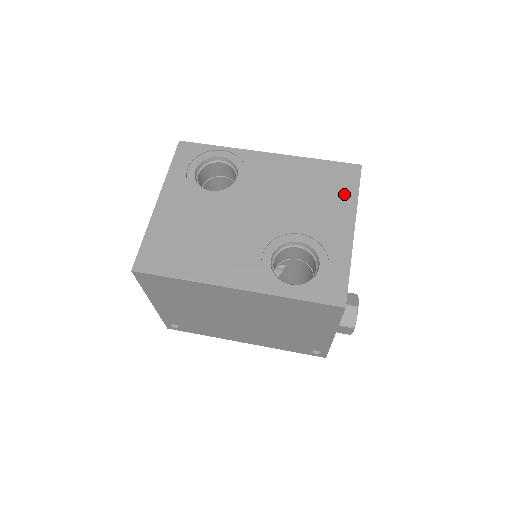
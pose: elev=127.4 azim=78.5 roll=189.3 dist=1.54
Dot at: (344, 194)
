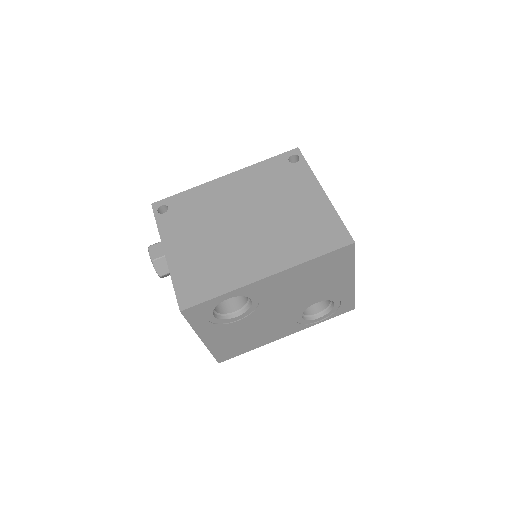
Dot at: (343, 267)
